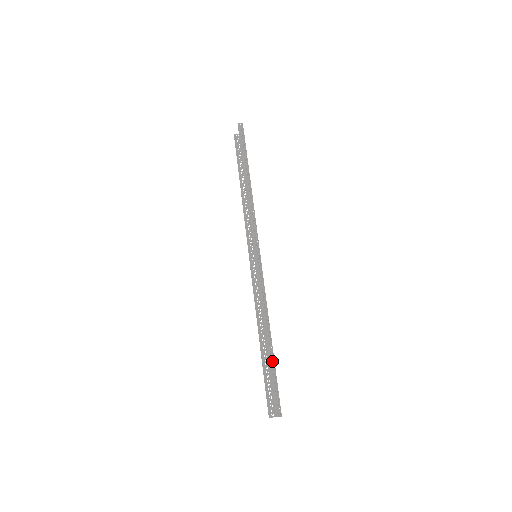
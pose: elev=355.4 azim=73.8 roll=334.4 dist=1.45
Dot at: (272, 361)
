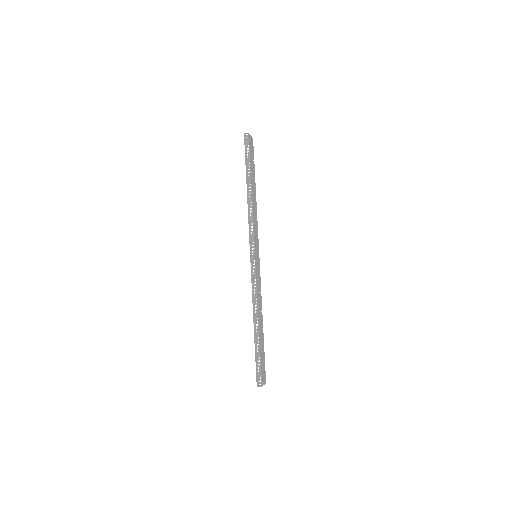
Dot at: (258, 345)
